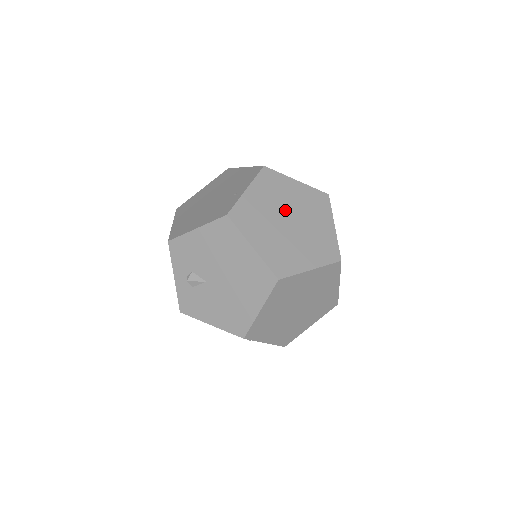
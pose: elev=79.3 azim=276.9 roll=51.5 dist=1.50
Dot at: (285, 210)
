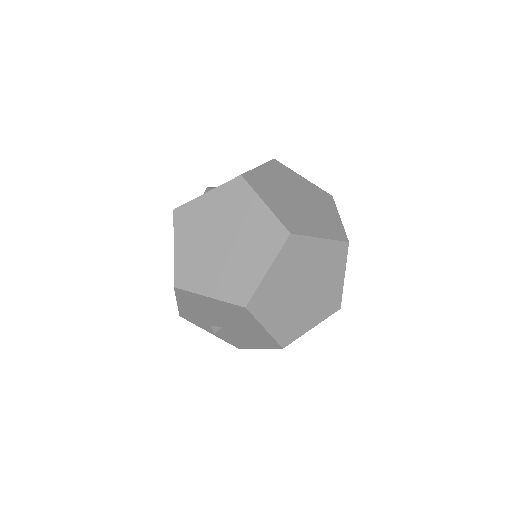
Dot at: (213, 234)
